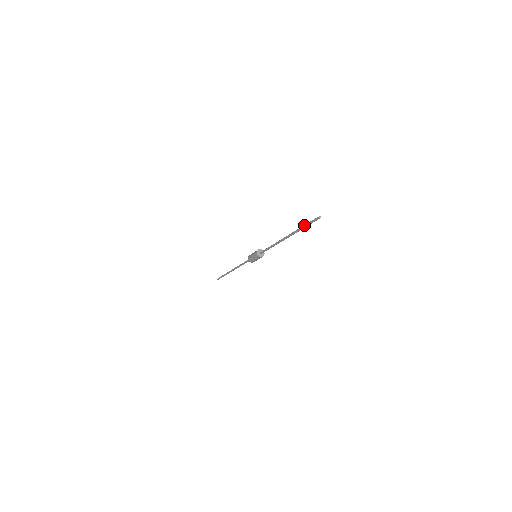
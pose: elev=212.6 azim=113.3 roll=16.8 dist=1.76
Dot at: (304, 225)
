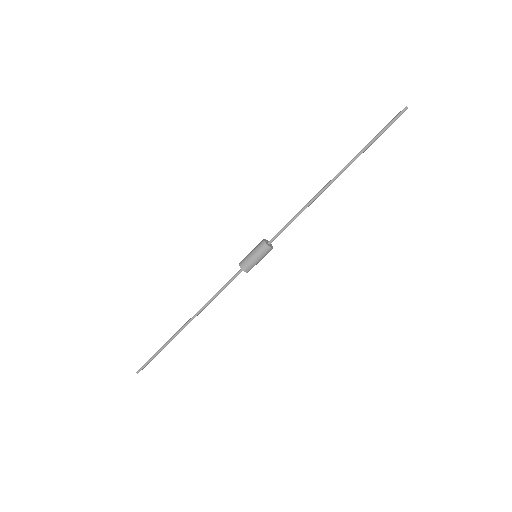
Dot at: (376, 135)
